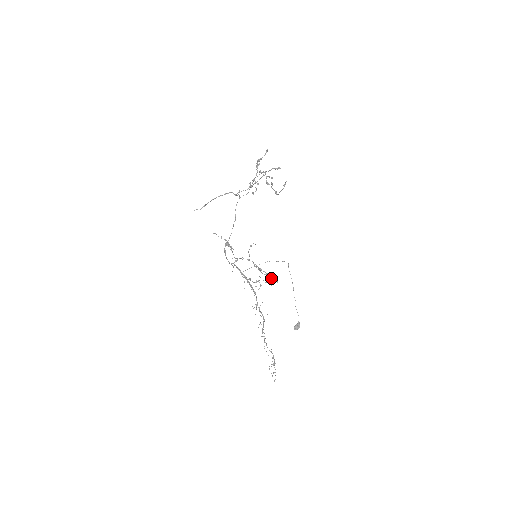
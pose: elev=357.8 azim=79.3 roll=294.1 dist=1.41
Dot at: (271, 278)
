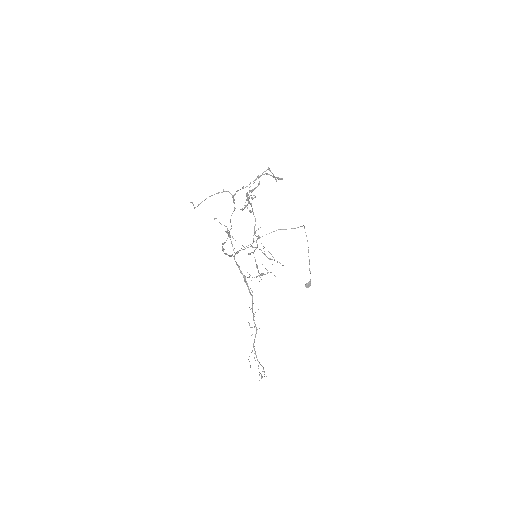
Dot at: (277, 261)
